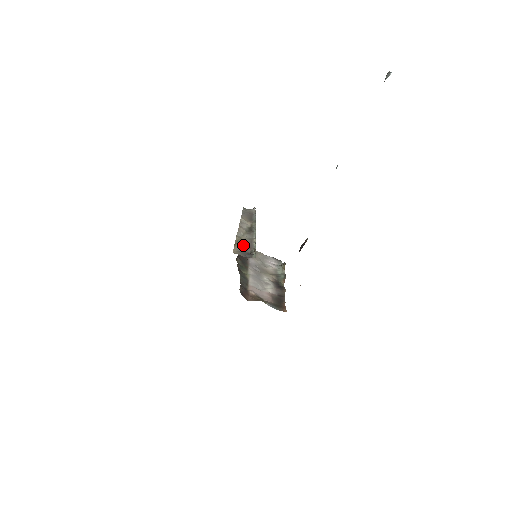
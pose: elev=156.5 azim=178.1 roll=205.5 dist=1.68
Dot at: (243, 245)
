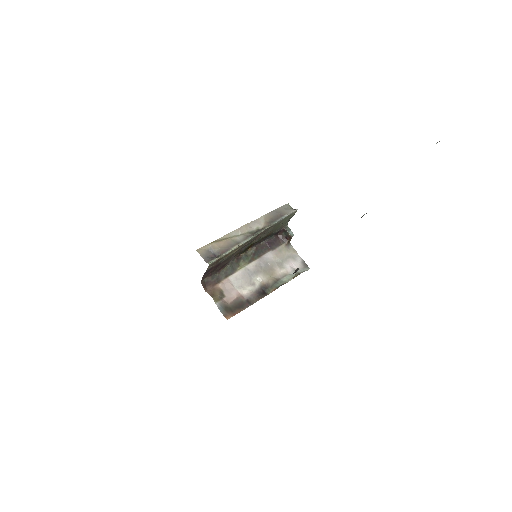
Dot at: (220, 246)
